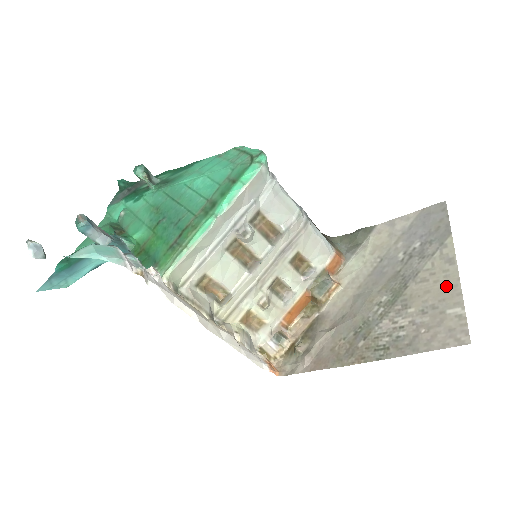
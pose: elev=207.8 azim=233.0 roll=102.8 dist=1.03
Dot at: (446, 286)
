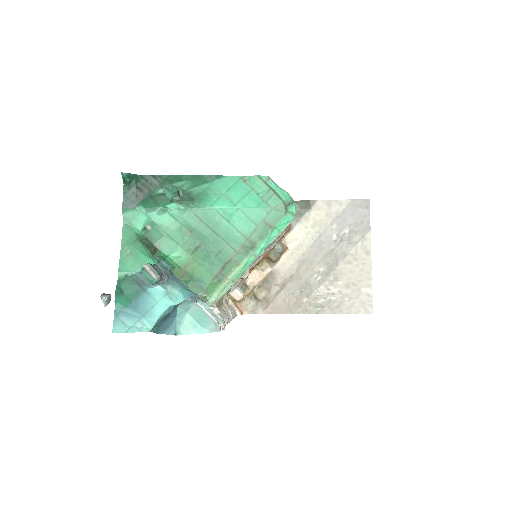
Dot at: (363, 271)
